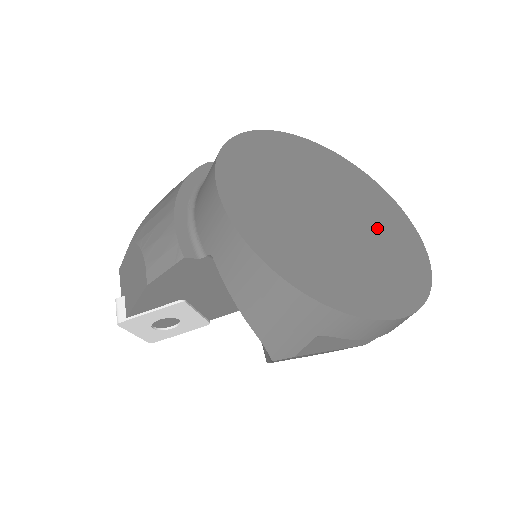
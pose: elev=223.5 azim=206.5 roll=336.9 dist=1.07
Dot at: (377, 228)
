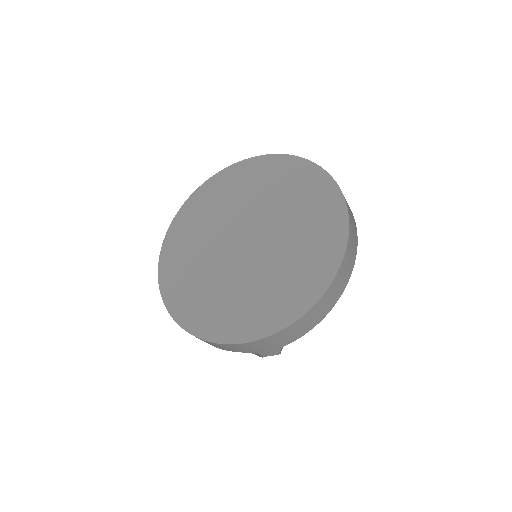
Dot at: (278, 265)
